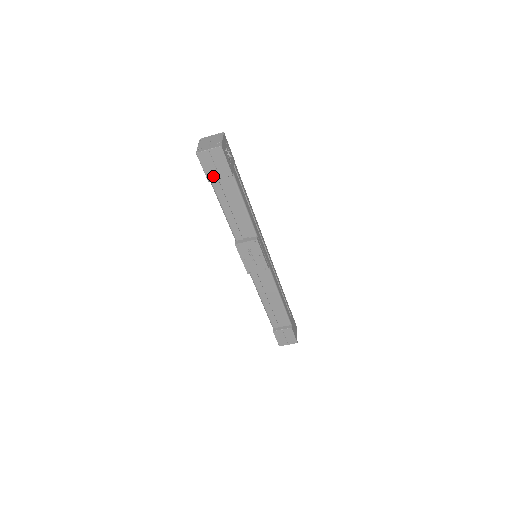
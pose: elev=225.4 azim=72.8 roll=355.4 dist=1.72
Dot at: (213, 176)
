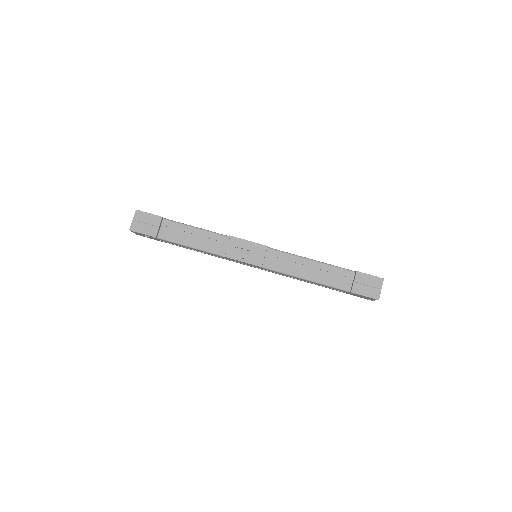
Dot at: (154, 231)
